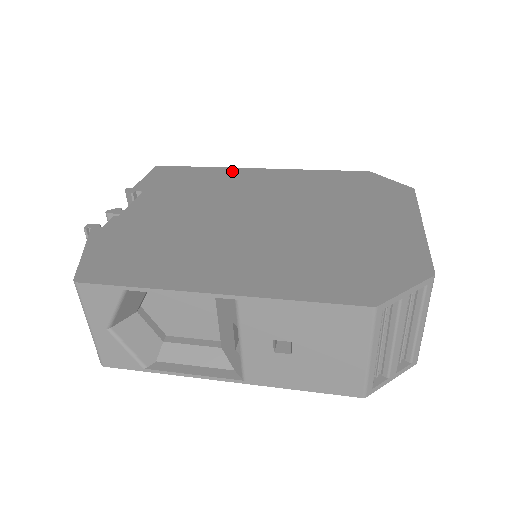
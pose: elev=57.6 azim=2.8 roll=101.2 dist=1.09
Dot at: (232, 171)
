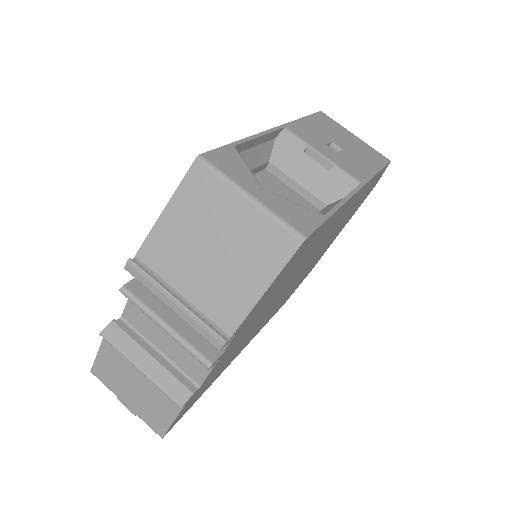
Dot at: occluded
